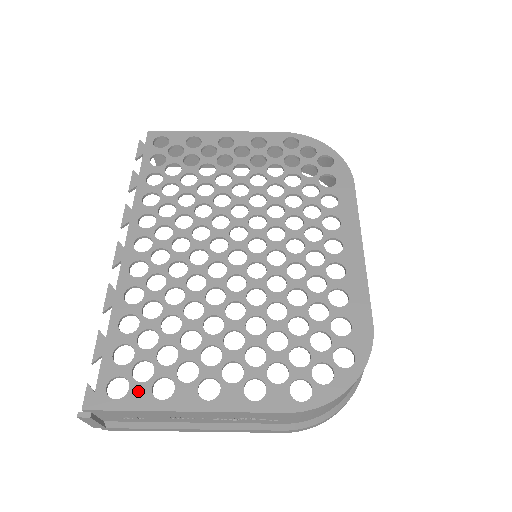
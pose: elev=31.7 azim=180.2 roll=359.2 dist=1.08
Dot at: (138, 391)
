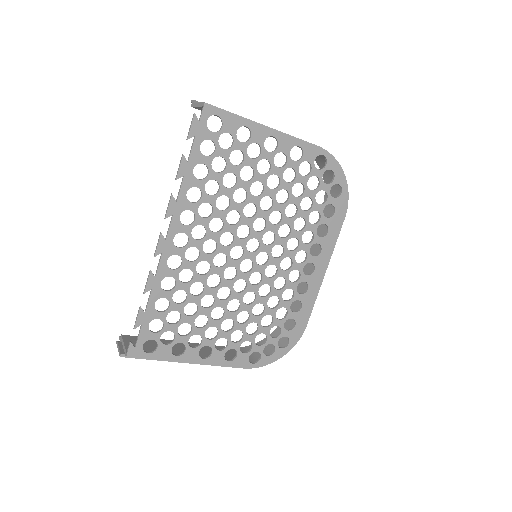
Dot at: (163, 350)
